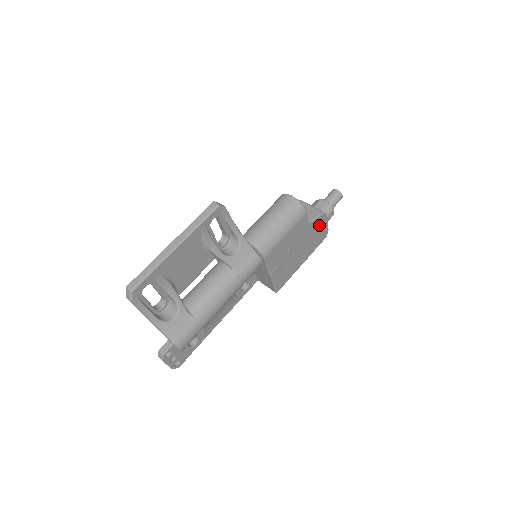
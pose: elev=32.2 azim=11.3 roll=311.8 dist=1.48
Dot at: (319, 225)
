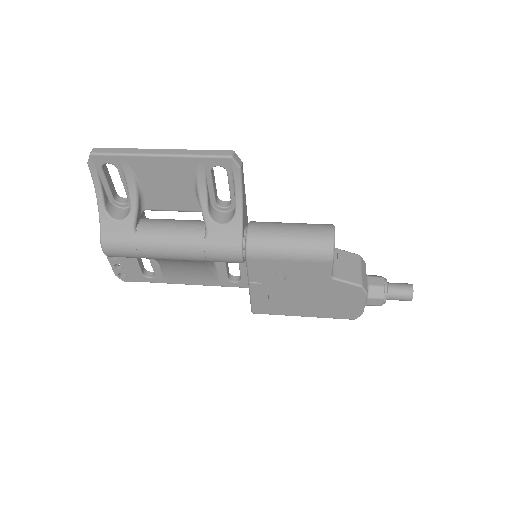
Dot at: (348, 295)
